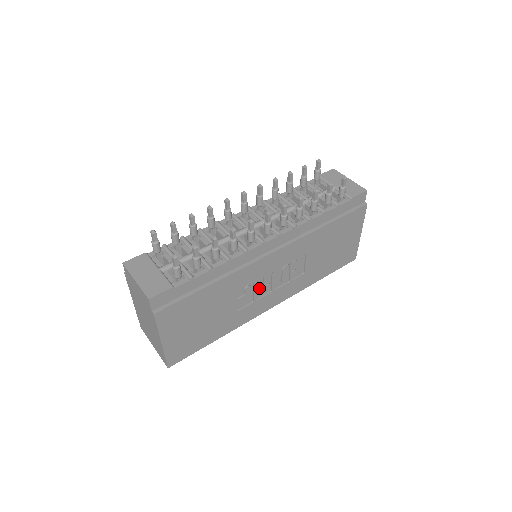
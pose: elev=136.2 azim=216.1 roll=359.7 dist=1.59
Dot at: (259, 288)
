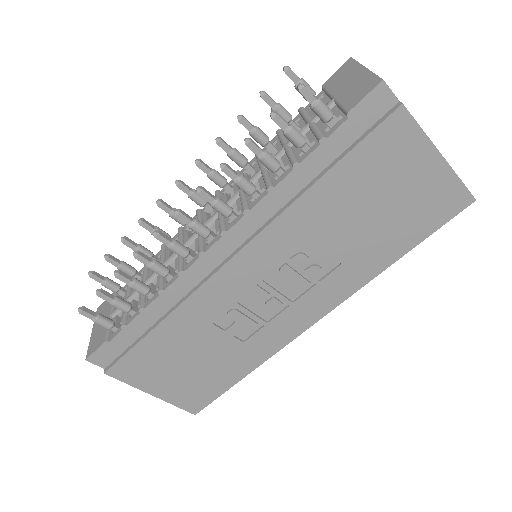
Dot at: (259, 307)
